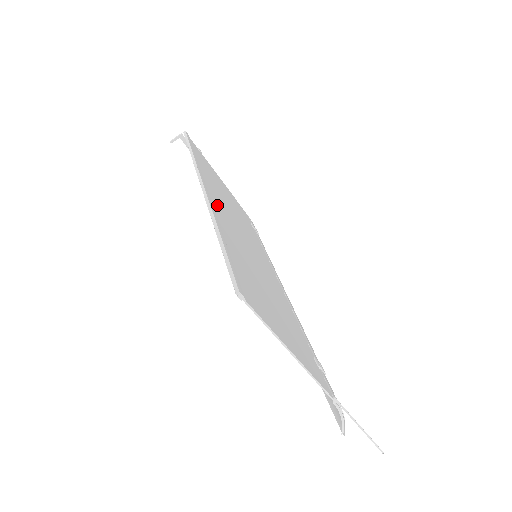
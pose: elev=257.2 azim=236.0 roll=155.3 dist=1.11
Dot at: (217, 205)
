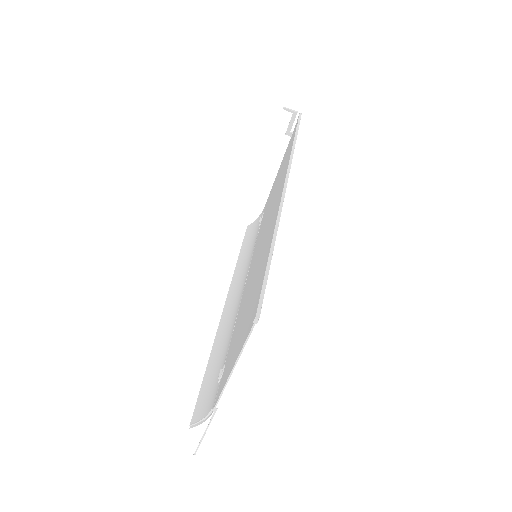
Dot at: occluded
